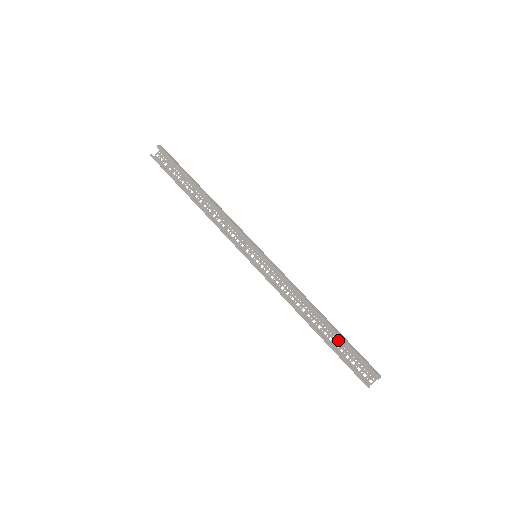
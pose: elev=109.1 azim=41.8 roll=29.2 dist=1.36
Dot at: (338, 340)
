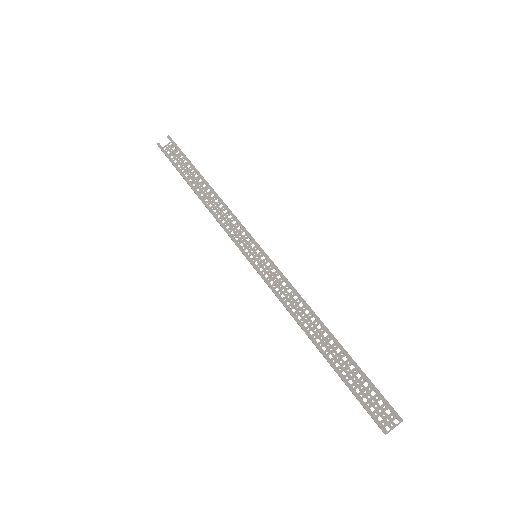
Dot at: (347, 367)
